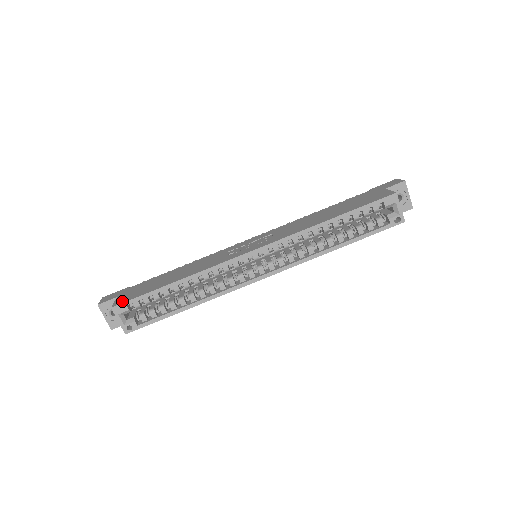
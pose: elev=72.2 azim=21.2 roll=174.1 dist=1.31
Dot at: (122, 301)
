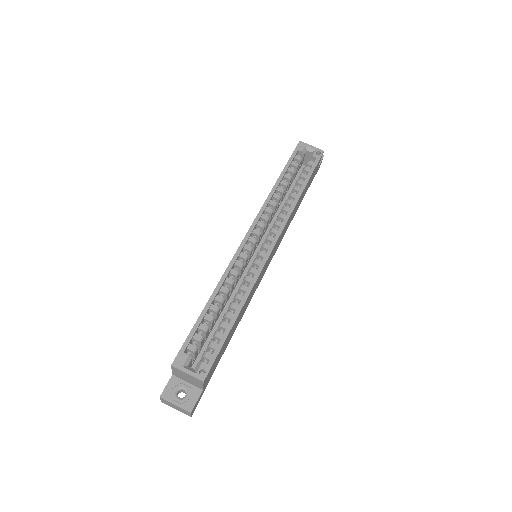
Dot at: (177, 356)
